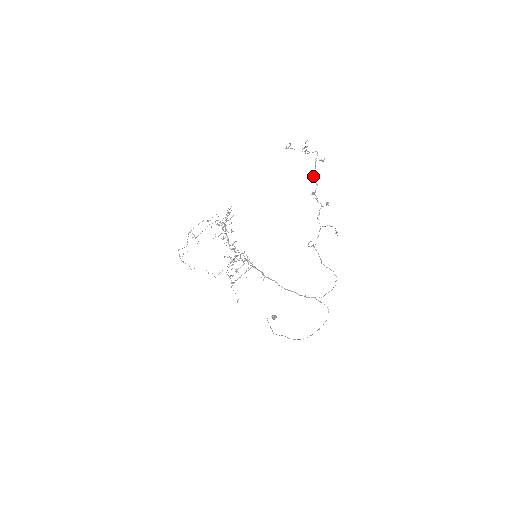
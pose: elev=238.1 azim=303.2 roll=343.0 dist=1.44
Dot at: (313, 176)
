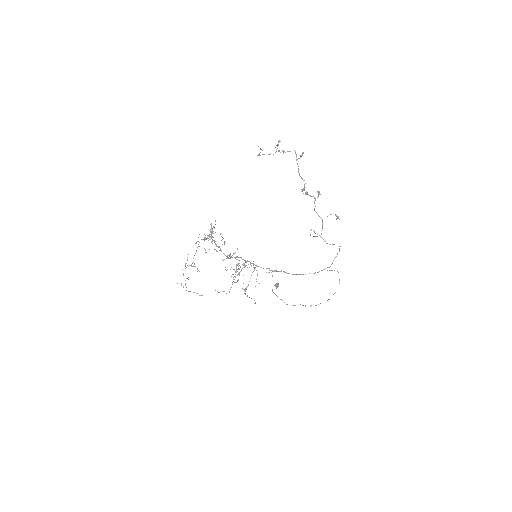
Dot at: occluded
